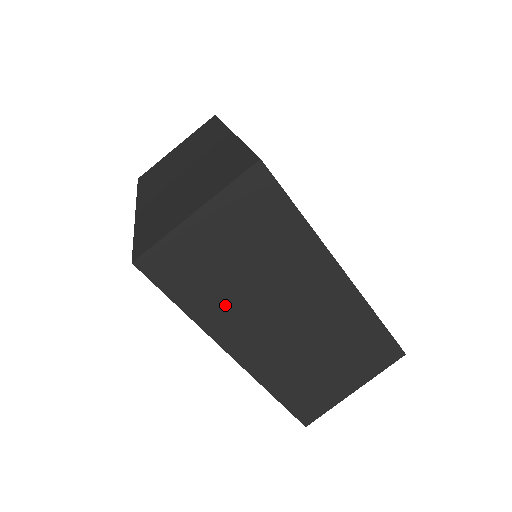
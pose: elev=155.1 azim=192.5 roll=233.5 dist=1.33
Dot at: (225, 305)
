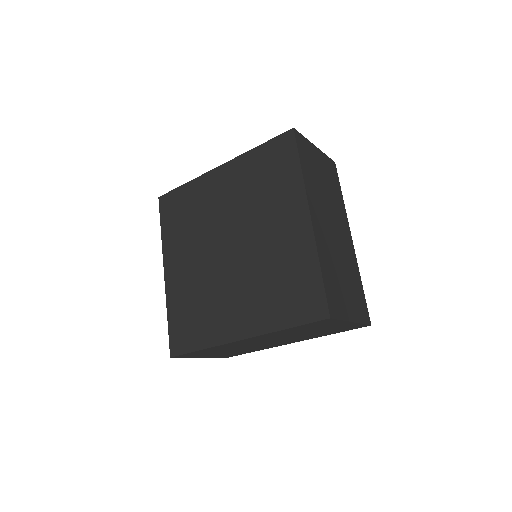
Dot at: (315, 189)
